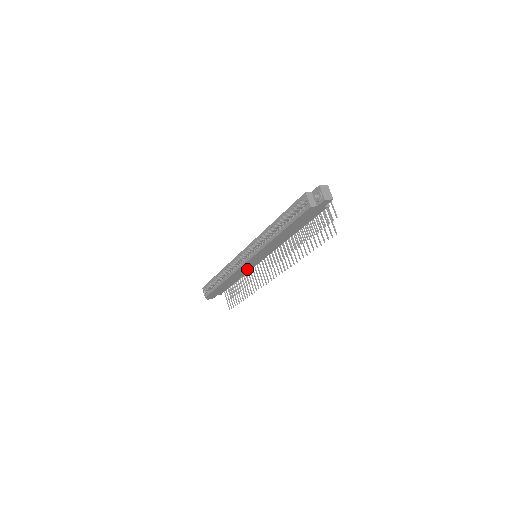
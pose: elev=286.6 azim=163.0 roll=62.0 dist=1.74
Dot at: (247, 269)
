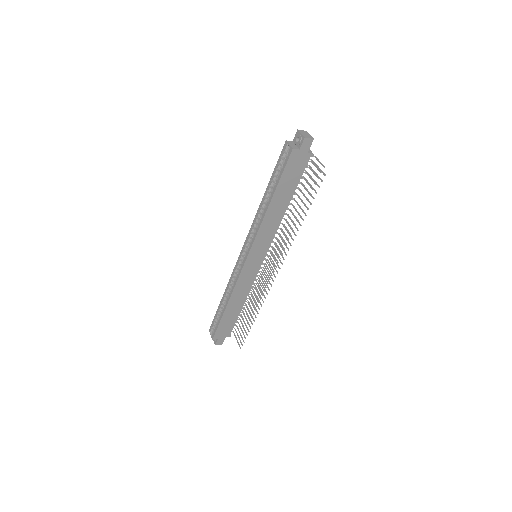
Dot at: (250, 278)
